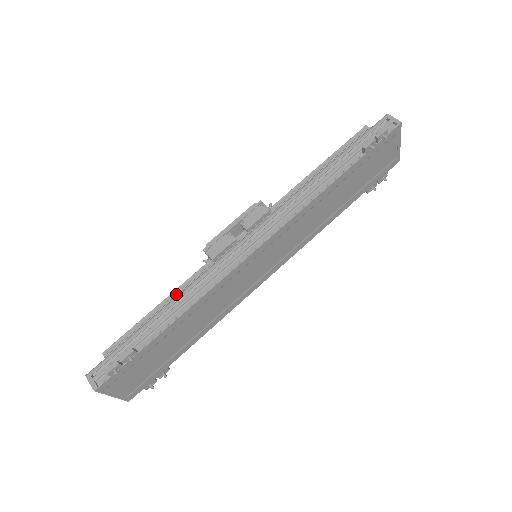
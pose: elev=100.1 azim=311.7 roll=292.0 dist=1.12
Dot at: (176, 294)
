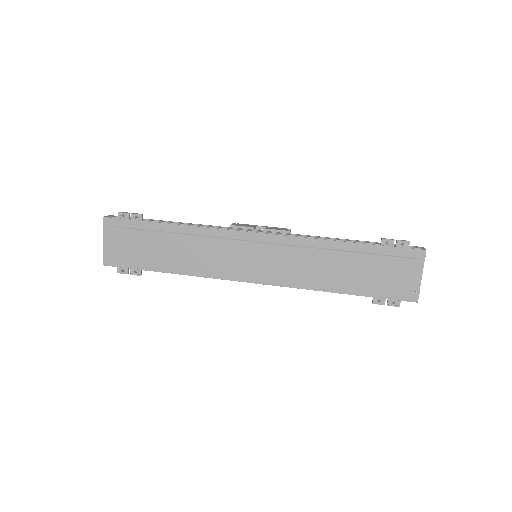
Dot at: occluded
